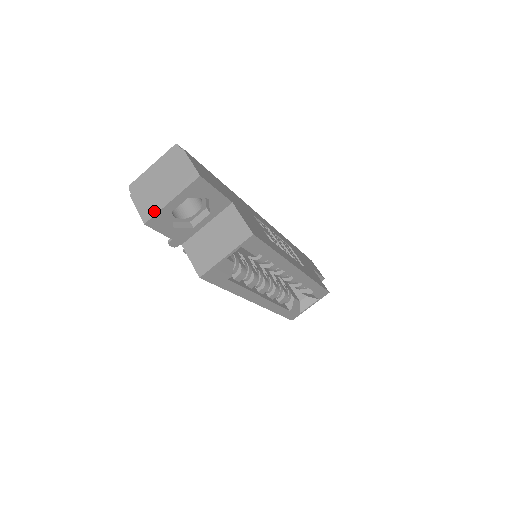
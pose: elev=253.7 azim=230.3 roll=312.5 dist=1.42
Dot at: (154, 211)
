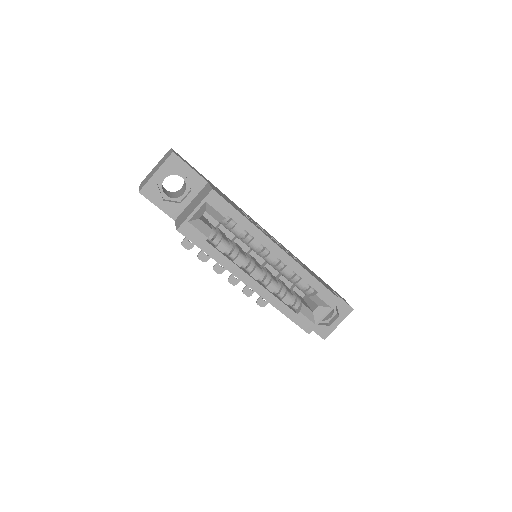
Dot at: (146, 183)
